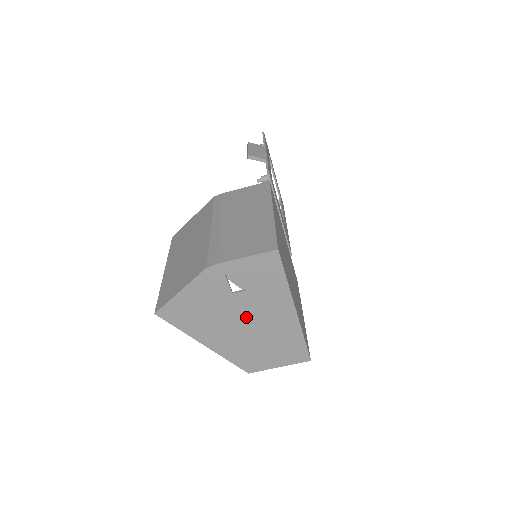
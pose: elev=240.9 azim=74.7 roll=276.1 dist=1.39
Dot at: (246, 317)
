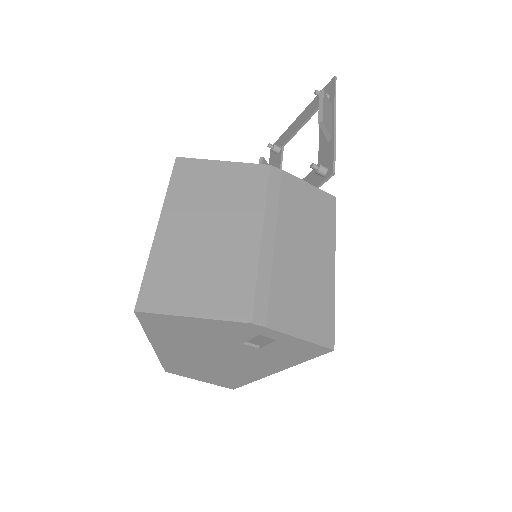
Dot at: (227, 356)
